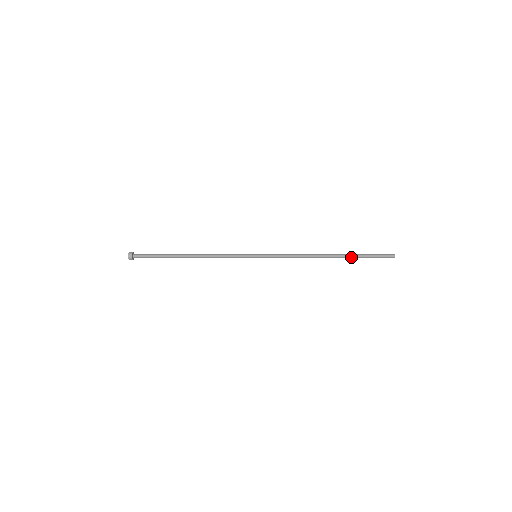
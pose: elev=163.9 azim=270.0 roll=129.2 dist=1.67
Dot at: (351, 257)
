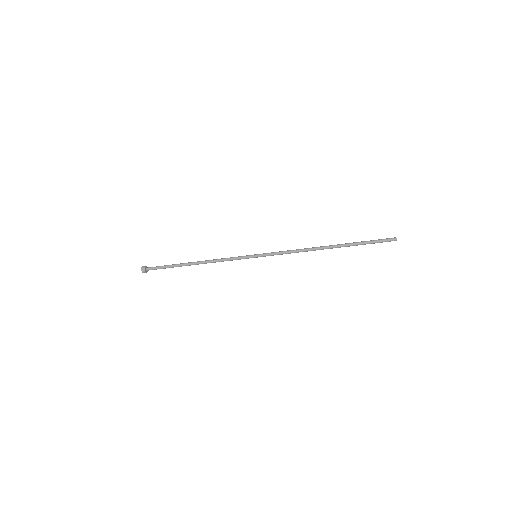
Dot at: (350, 245)
